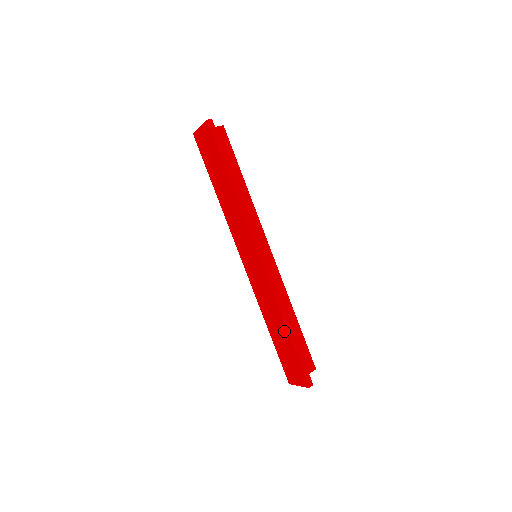
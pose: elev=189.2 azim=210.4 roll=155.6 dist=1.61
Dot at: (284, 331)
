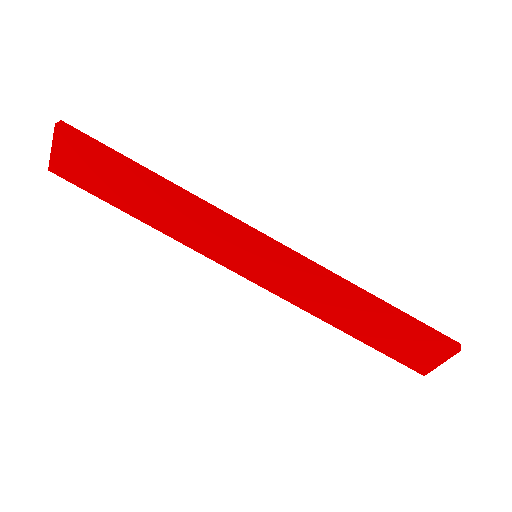
Dot at: (373, 310)
